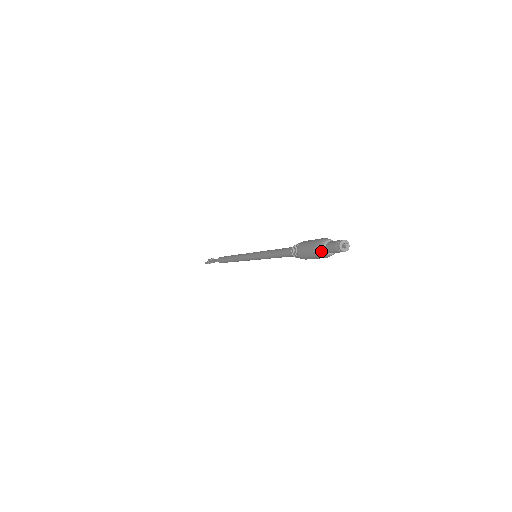
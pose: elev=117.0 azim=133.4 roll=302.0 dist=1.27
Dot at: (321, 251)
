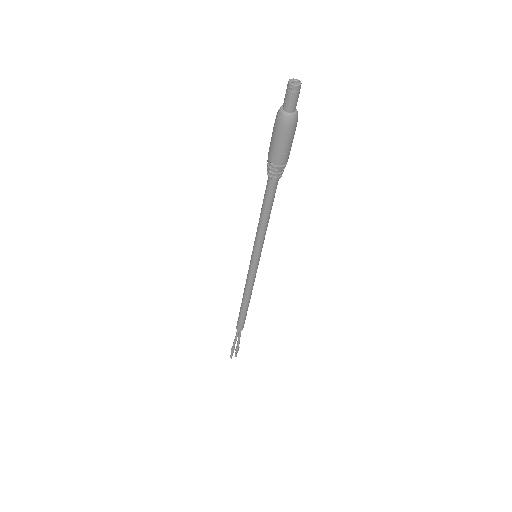
Dot at: (278, 113)
